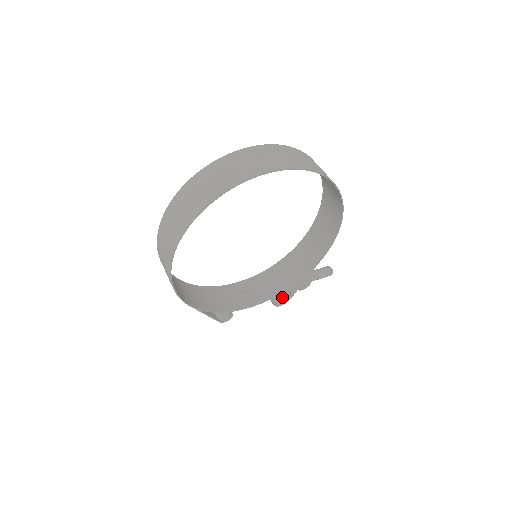
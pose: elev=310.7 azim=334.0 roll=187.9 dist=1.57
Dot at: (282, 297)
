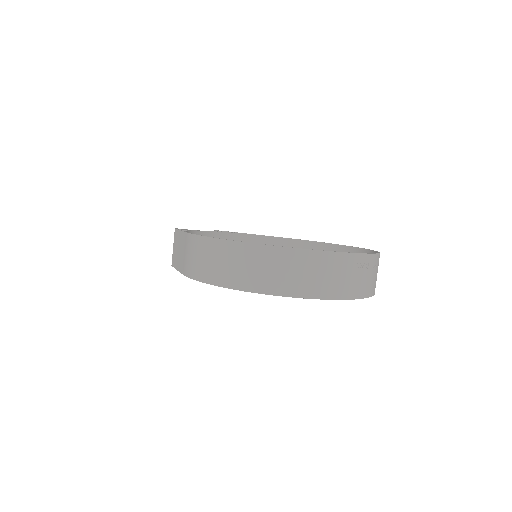
Dot at: occluded
